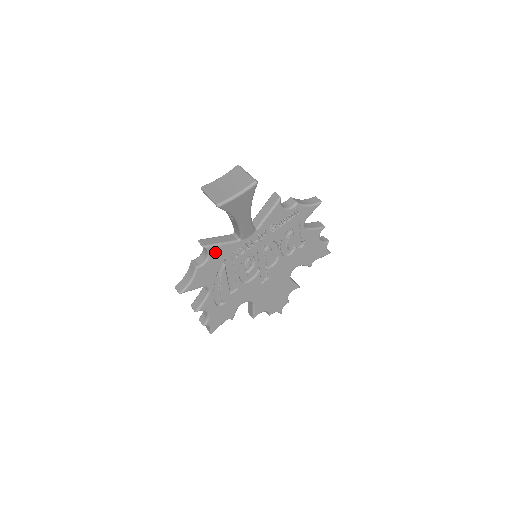
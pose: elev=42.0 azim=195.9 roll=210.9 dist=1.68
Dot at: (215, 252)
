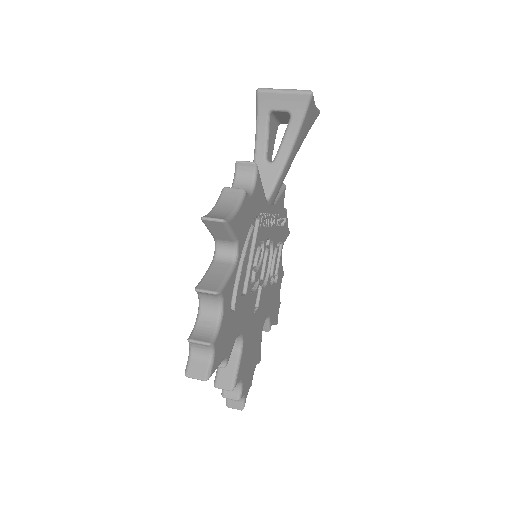
Dot at: (257, 188)
